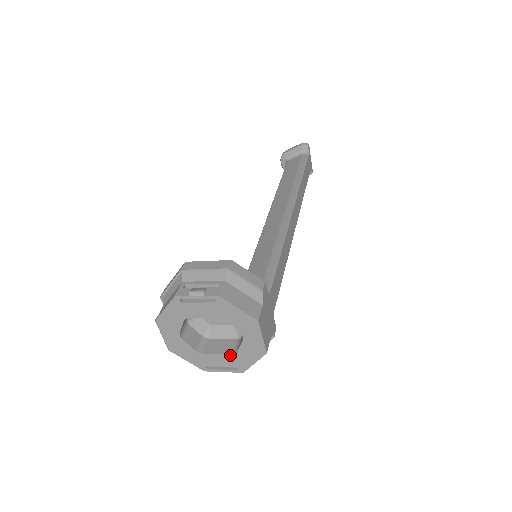
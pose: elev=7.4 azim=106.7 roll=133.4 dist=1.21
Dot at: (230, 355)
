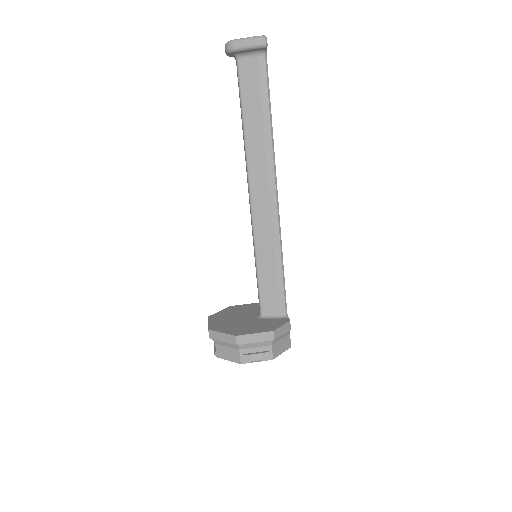
Dot at: occluded
